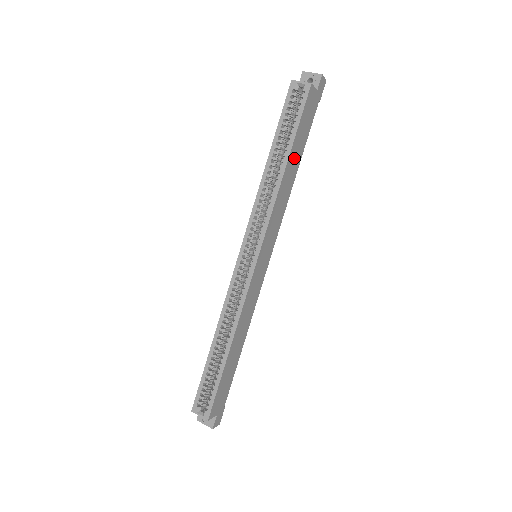
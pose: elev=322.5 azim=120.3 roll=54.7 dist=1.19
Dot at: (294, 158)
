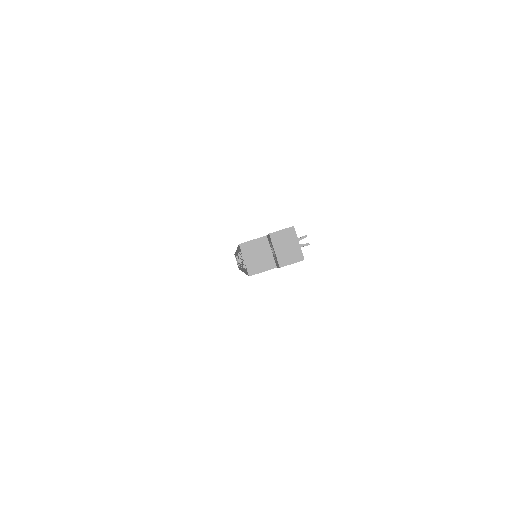
Dot at: occluded
